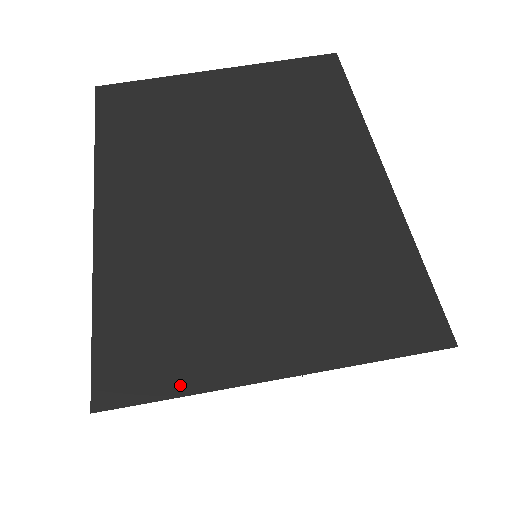
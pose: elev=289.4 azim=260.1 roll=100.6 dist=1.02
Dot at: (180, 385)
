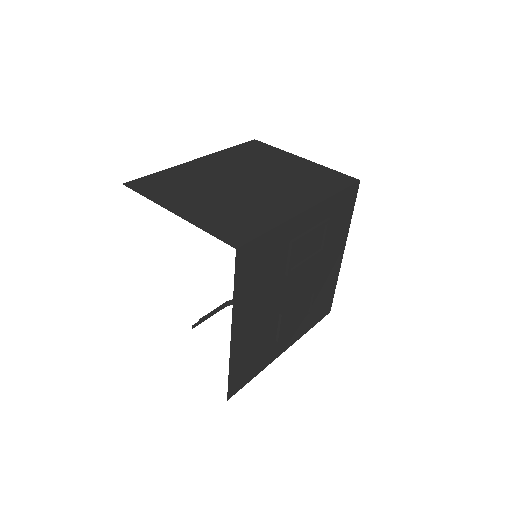
Dot at: (149, 195)
